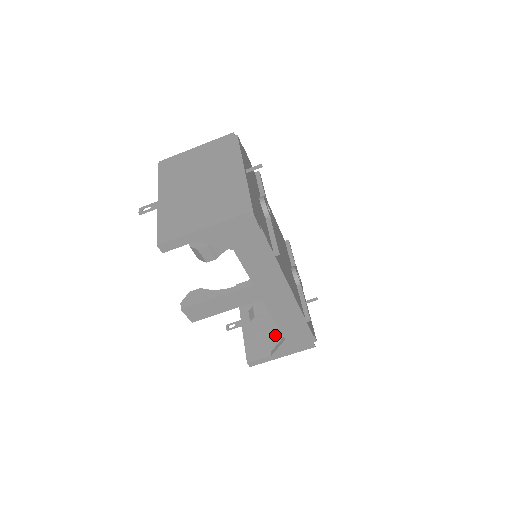
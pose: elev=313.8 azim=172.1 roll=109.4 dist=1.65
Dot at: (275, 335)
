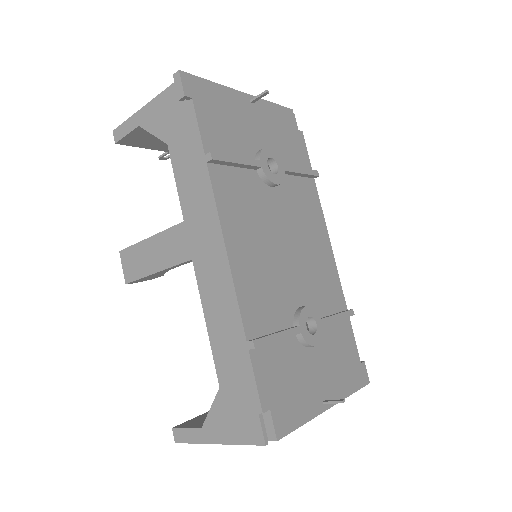
Dot at: occluded
